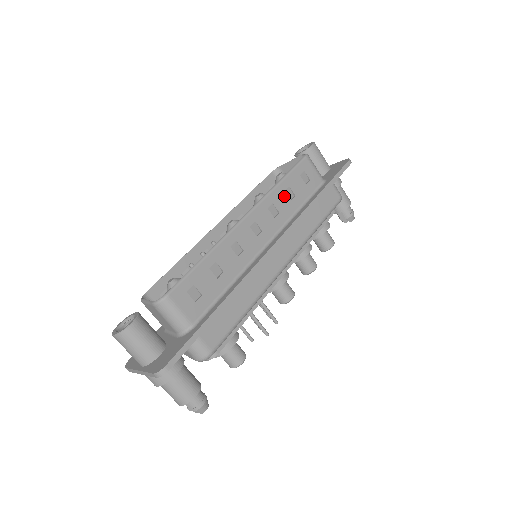
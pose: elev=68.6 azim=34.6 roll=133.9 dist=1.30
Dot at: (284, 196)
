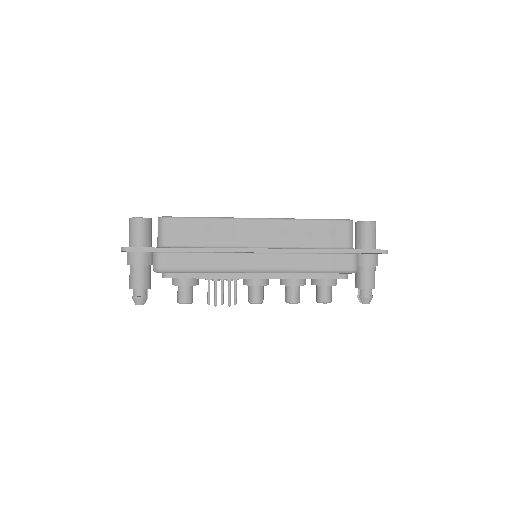
Dot at: (302, 230)
